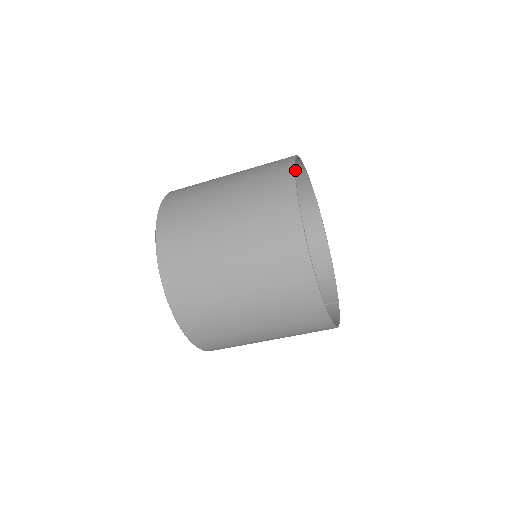
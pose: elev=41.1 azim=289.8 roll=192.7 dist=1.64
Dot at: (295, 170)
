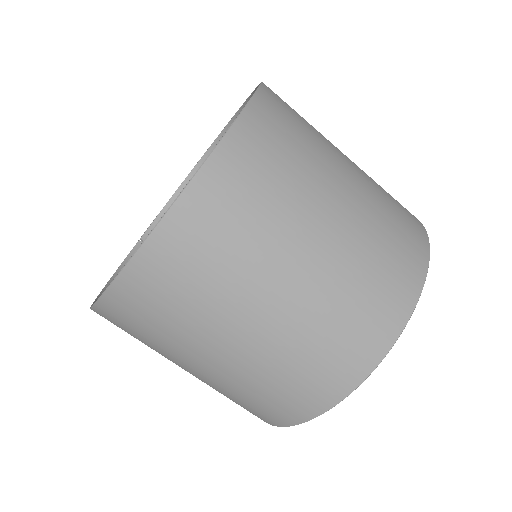
Dot at: occluded
